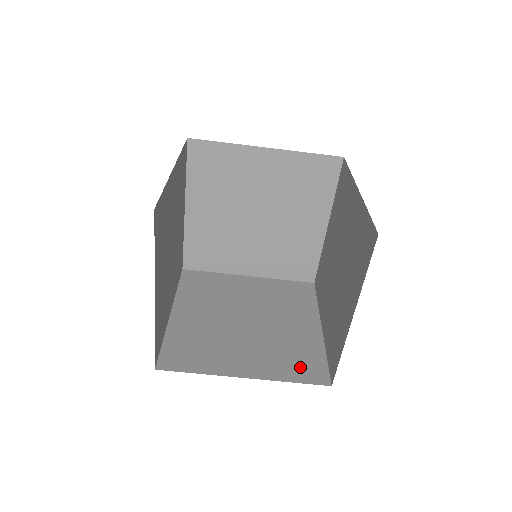
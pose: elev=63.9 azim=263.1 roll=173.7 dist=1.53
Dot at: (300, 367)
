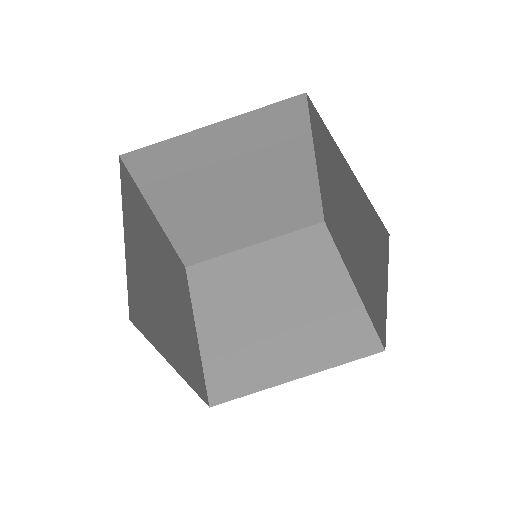
Dot at: (346, 341)
